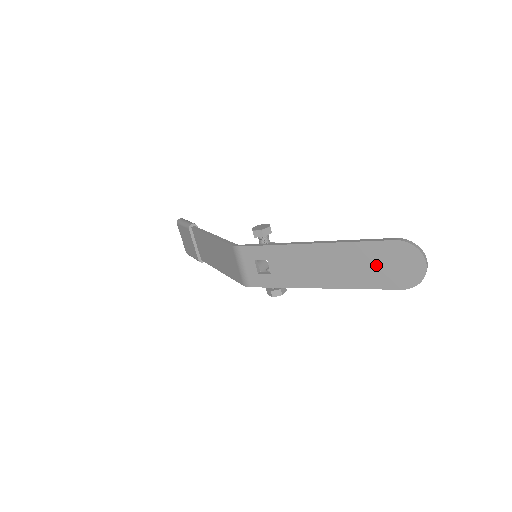
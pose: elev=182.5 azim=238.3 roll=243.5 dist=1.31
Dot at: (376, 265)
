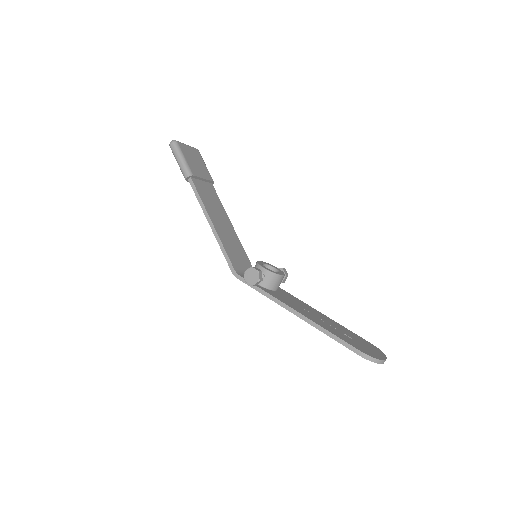
Dot at: occluded
